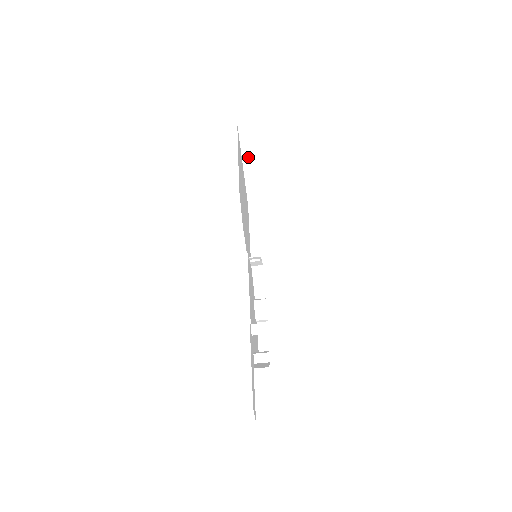
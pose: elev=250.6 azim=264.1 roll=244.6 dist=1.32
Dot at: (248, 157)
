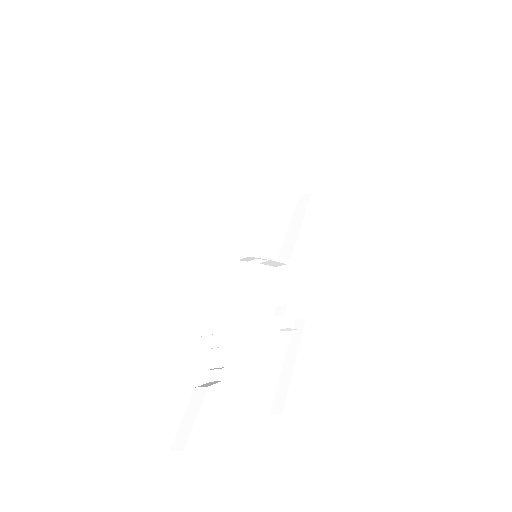
Dot at: (270, 145)
